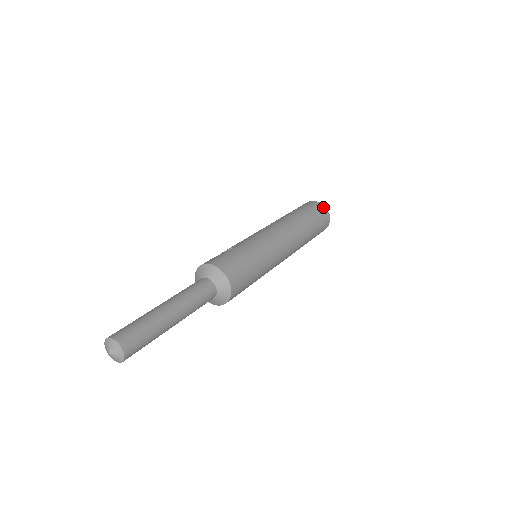
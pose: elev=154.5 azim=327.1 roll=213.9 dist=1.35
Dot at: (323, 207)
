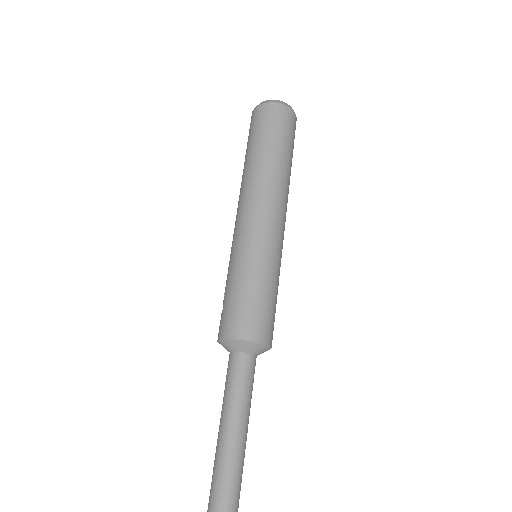
Dot at: (266, 107)
